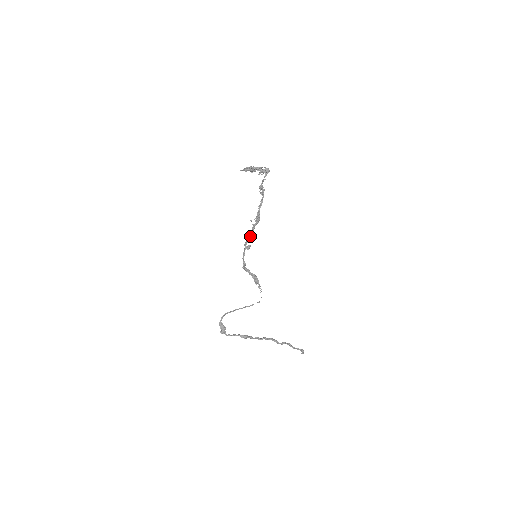
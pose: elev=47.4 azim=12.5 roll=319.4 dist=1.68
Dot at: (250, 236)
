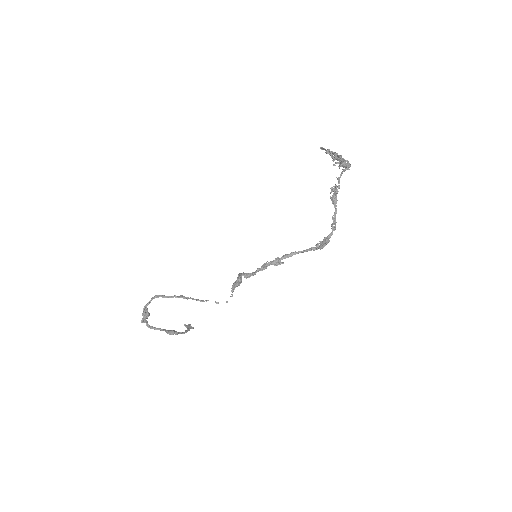
Dot at: (293, 254)
